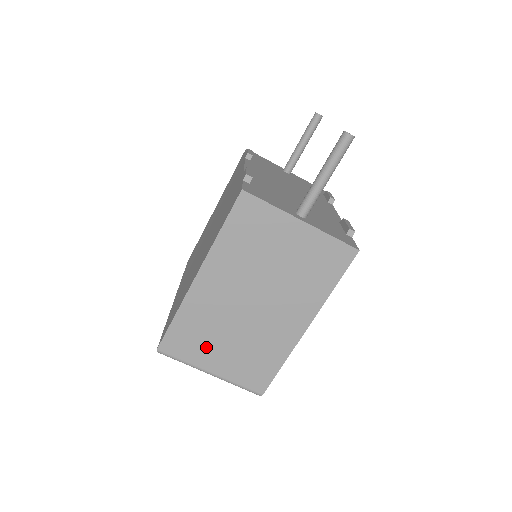
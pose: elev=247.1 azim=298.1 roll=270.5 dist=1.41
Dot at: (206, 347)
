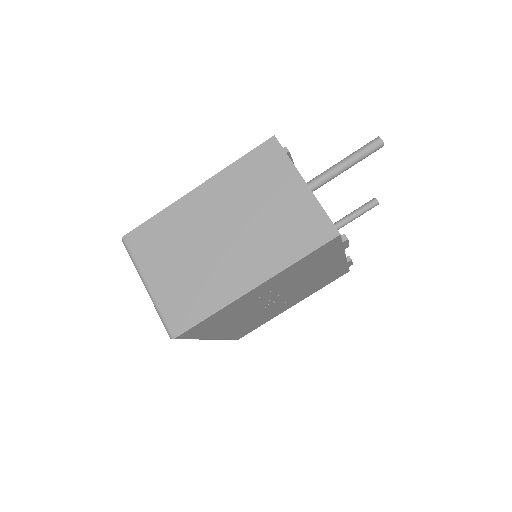
Dot at: (161, 257)
